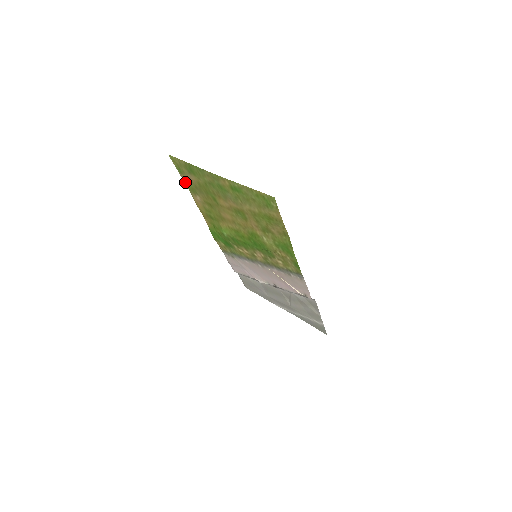
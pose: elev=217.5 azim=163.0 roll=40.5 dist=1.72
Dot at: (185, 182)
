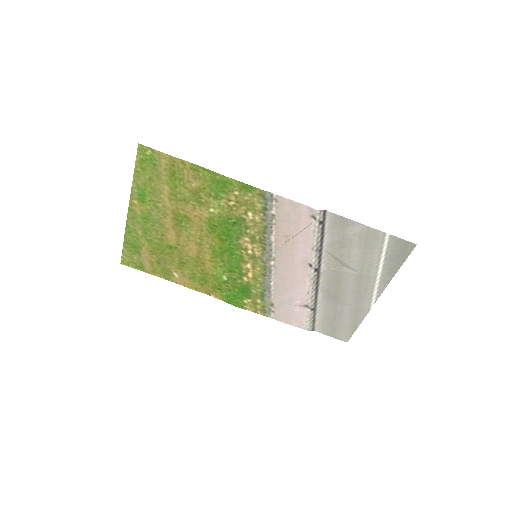
Dot at: (156, 275)
